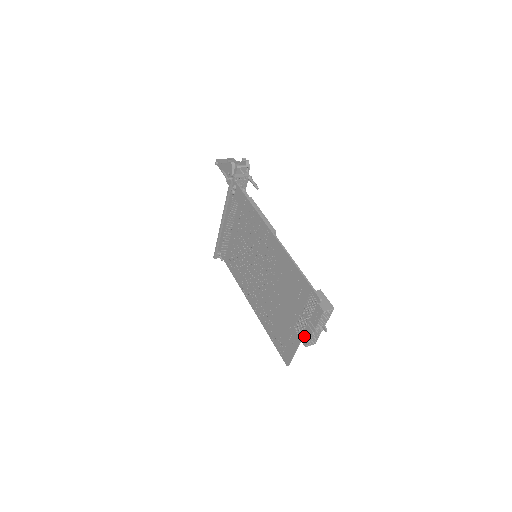
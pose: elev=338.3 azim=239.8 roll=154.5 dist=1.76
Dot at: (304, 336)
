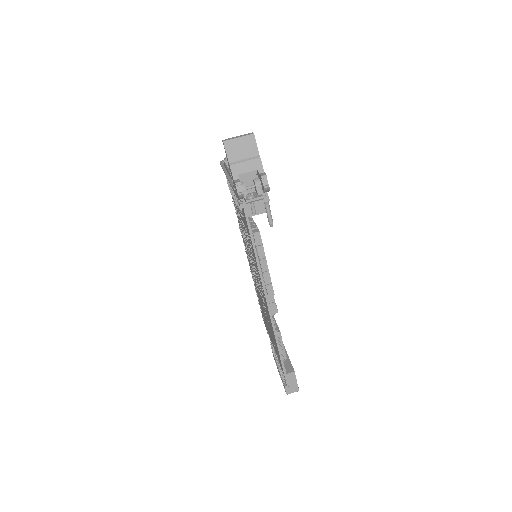
Dot at: (274, 358)
